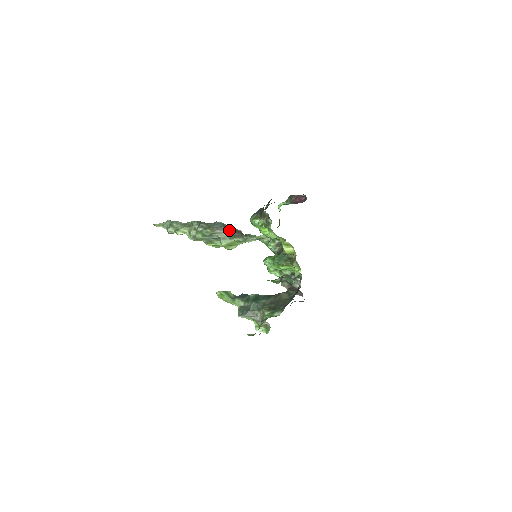
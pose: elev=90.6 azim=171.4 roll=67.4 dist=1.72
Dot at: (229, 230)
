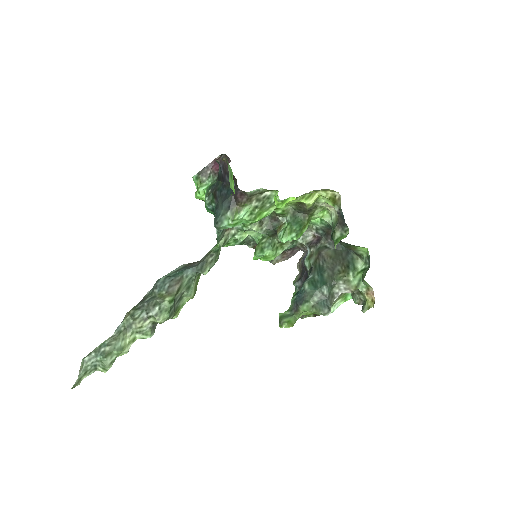
Dot at: (184, 273)
